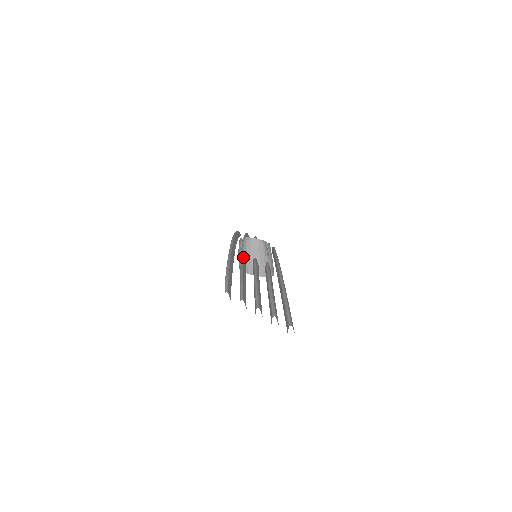
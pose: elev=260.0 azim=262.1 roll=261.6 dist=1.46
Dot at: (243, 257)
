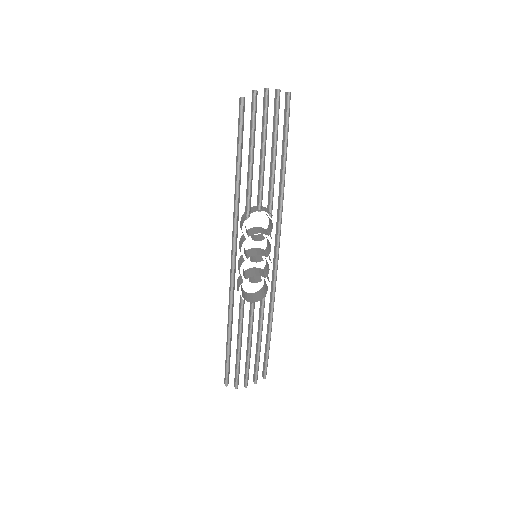
Dot at: (242, 319)
